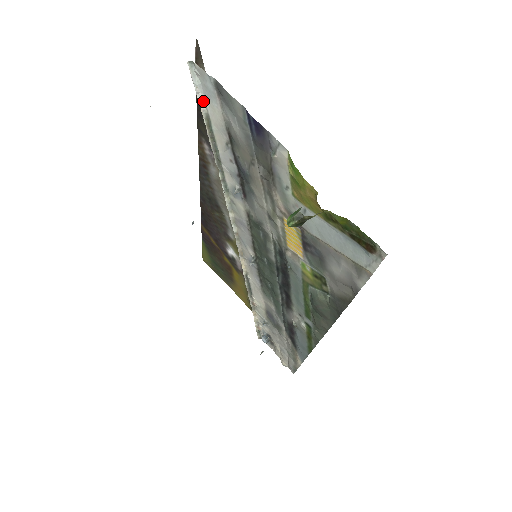
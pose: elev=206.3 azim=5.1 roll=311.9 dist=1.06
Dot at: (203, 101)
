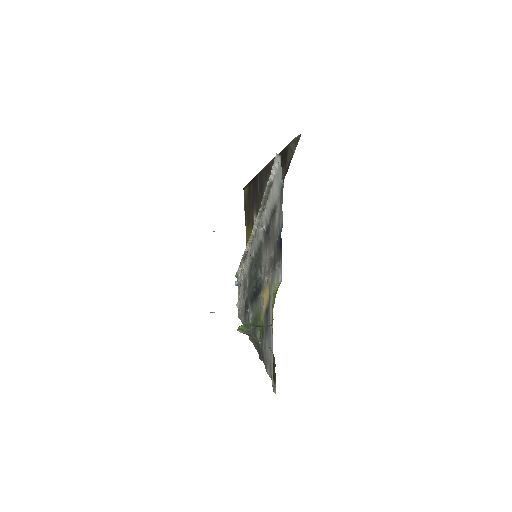
Dot at: (274, 175)
